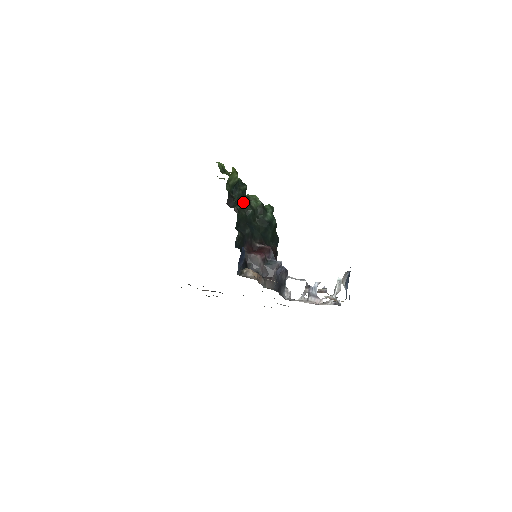
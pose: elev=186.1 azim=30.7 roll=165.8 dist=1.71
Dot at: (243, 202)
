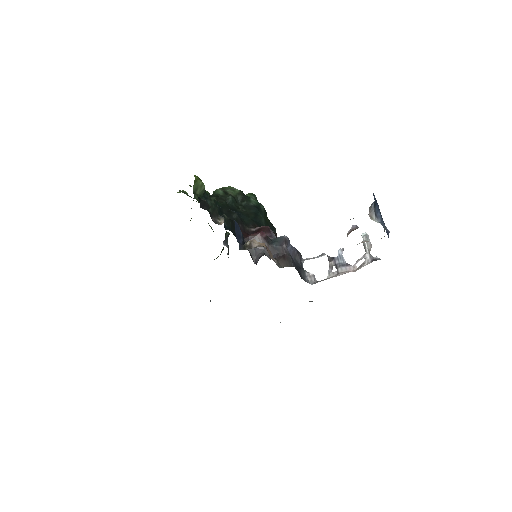
Dot at: (218, 193)
